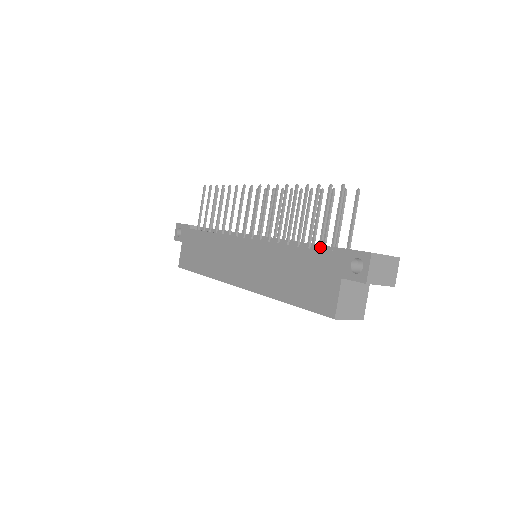
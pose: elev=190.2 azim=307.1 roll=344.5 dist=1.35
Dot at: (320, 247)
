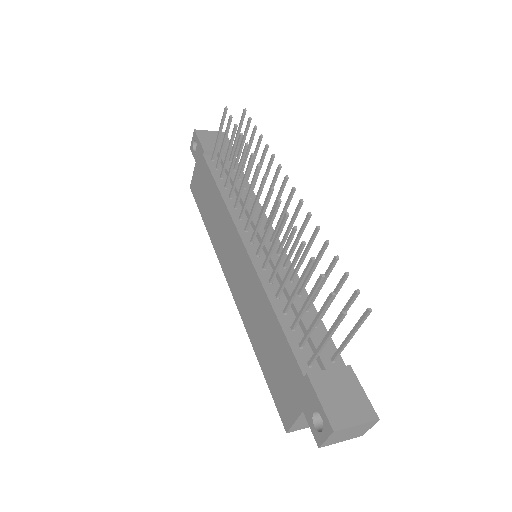
Dot at: (301, 345)
